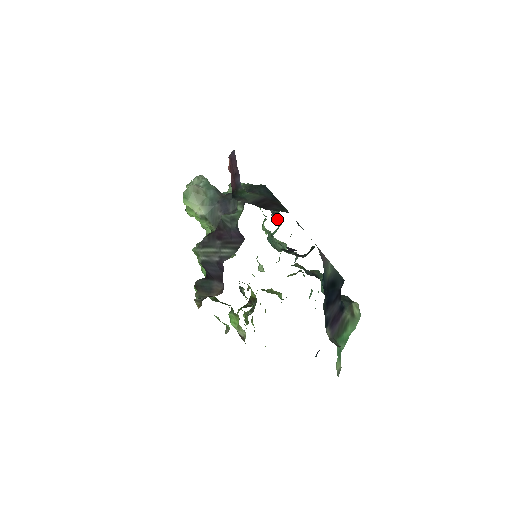
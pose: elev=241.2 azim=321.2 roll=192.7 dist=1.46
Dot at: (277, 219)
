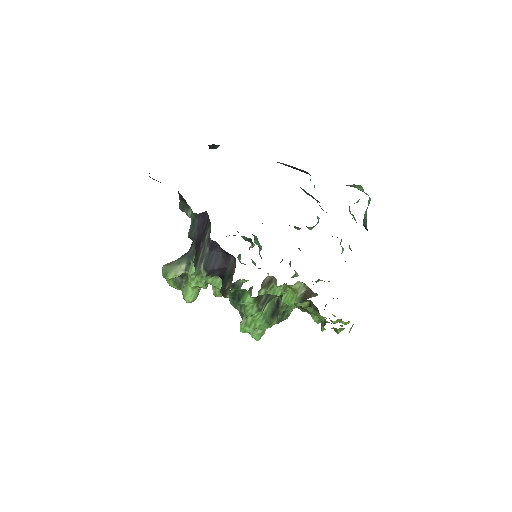
Dot at: occluded
